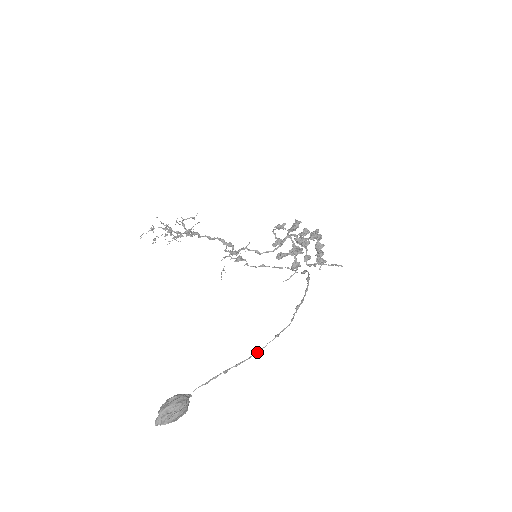
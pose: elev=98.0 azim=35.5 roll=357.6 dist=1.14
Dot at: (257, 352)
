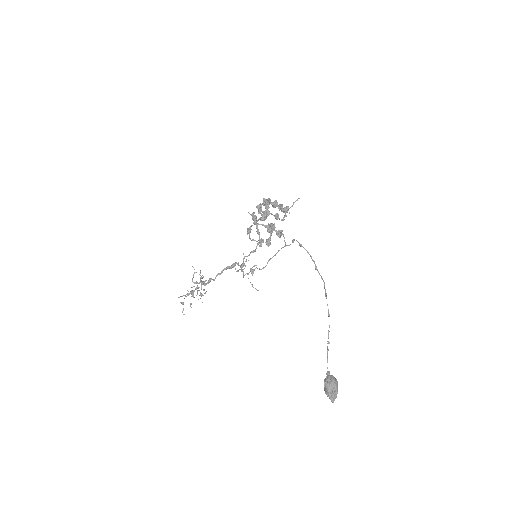
Dot at: (328, 315)
